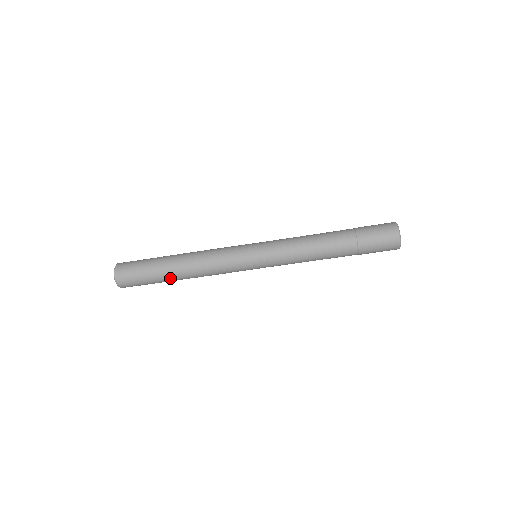
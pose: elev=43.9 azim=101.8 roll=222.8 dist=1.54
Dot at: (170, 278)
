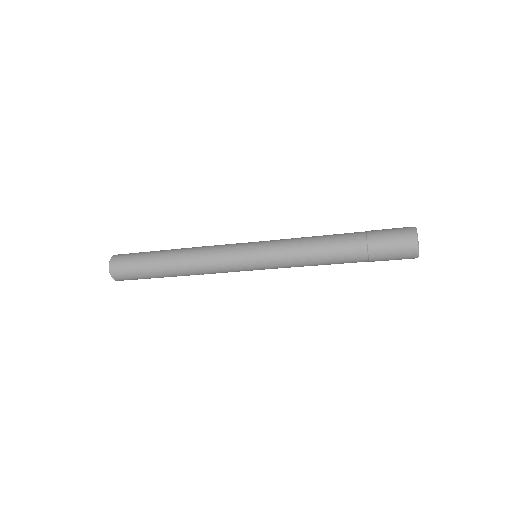
Dot at: (162, 270)
